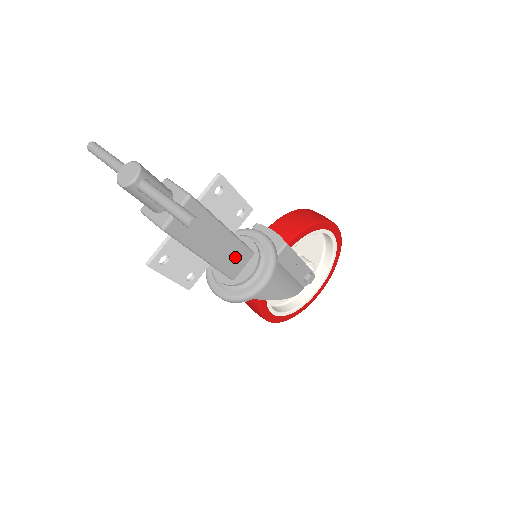
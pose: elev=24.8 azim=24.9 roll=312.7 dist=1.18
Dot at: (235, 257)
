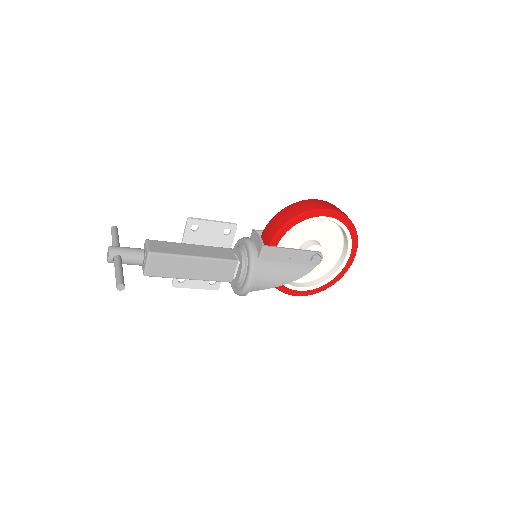
Dot at: (220, 270)
